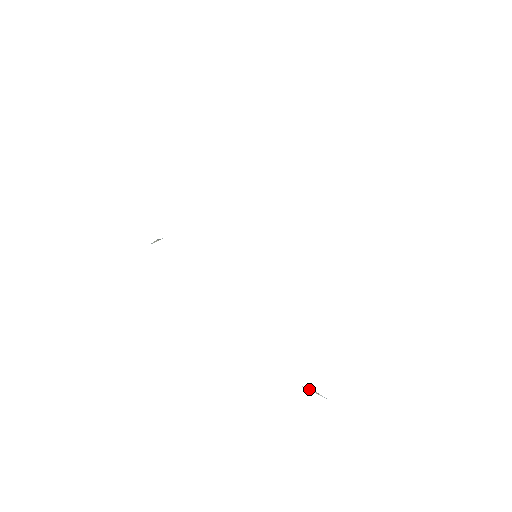
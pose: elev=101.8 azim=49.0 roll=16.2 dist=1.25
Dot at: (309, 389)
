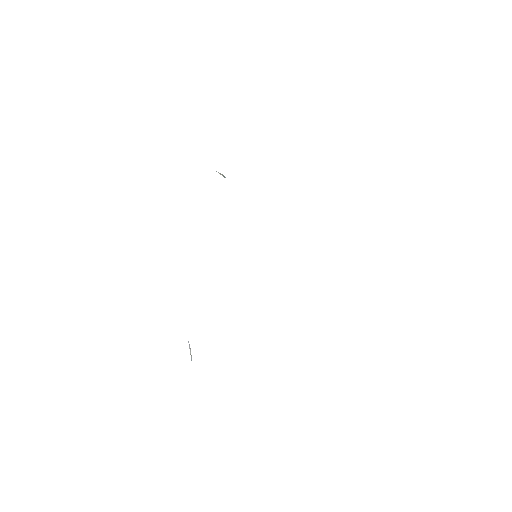
Dot at: (190, 348)
